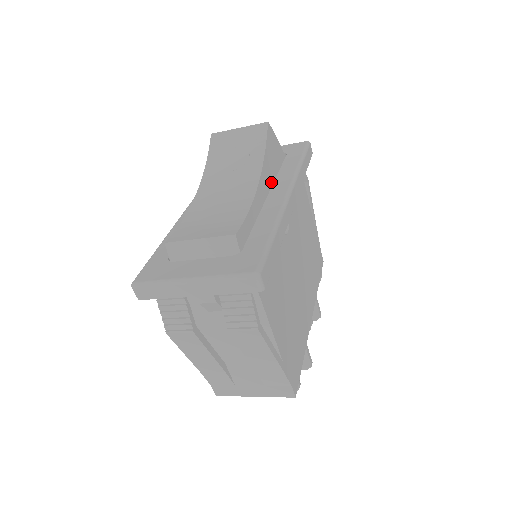
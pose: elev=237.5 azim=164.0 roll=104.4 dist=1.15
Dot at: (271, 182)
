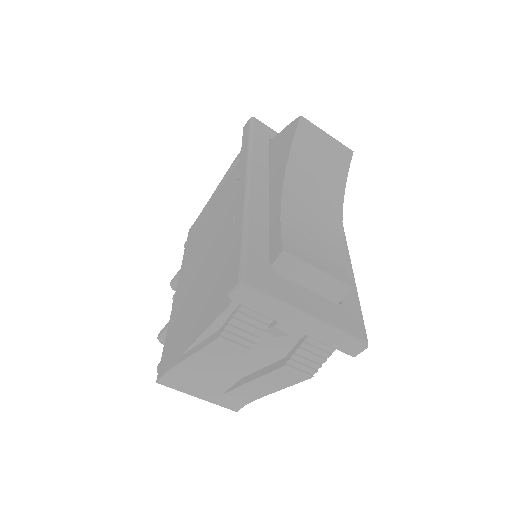
Dot at: occluded
